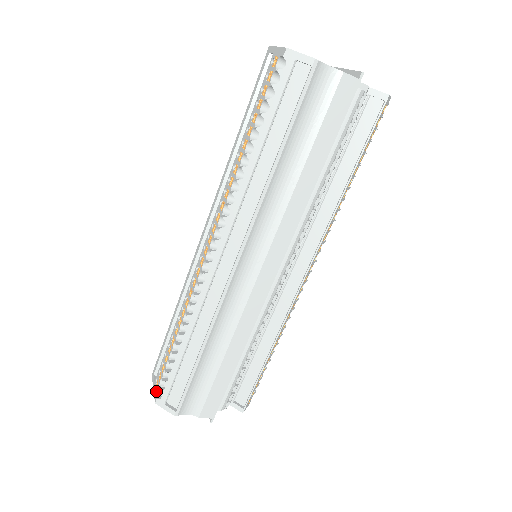
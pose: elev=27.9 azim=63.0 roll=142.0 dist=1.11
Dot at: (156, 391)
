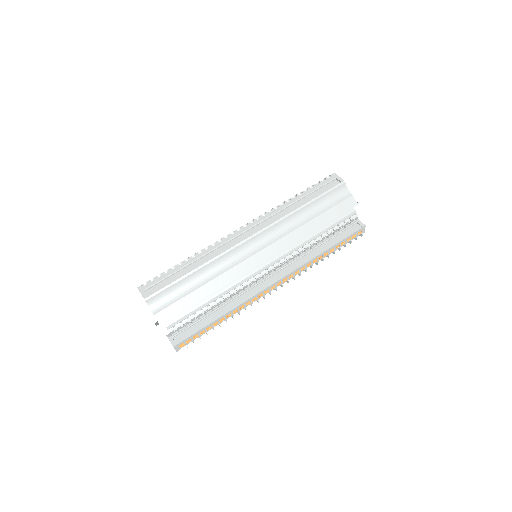
Dot at: (142, 284)
